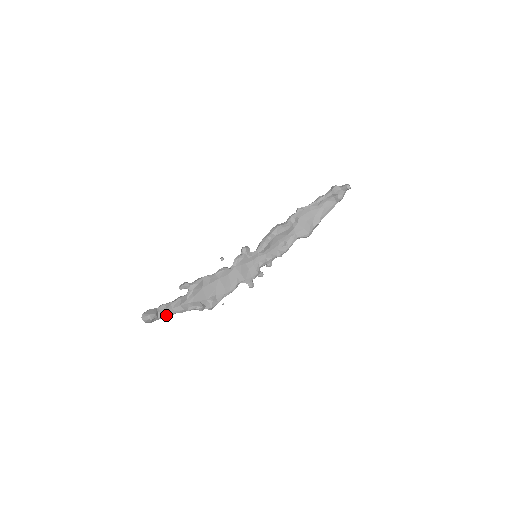
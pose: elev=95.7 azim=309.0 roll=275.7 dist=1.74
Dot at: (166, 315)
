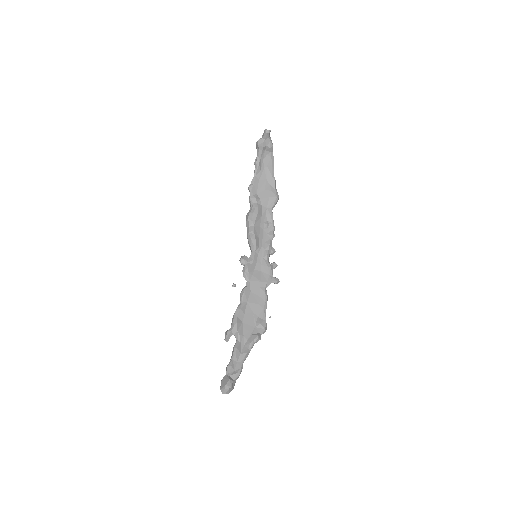
Dot at: (238, 372)
